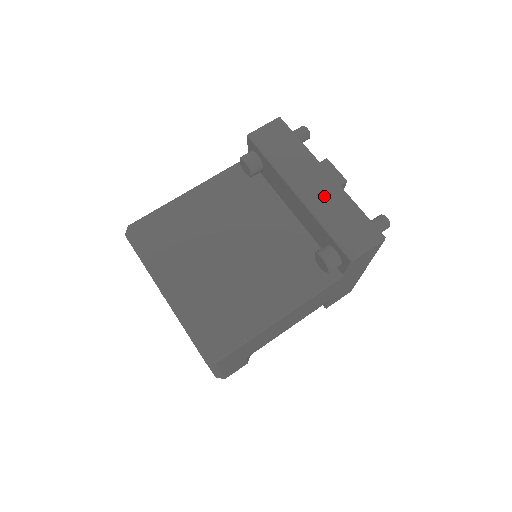
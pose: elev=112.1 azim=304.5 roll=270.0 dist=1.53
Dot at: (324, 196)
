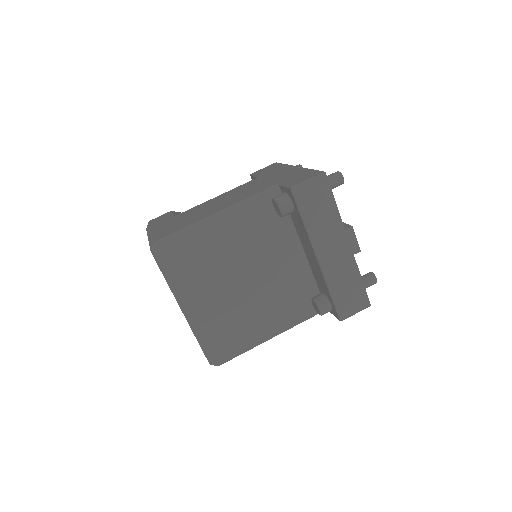
Dot at: (339, 264)
